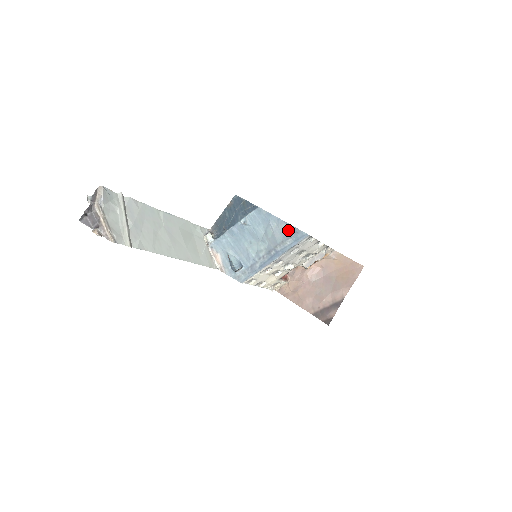
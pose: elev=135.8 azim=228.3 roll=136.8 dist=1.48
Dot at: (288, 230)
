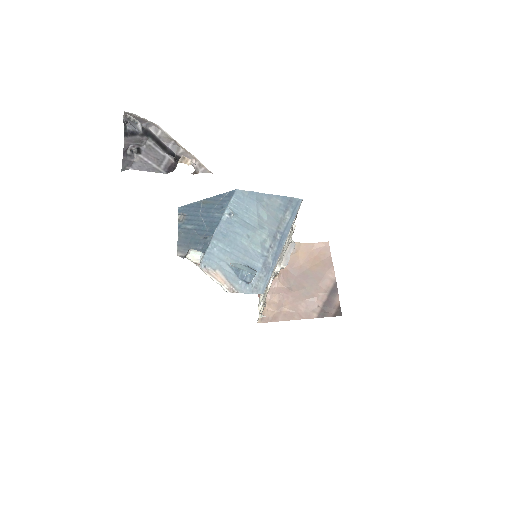
Dot at: (280, 203)
